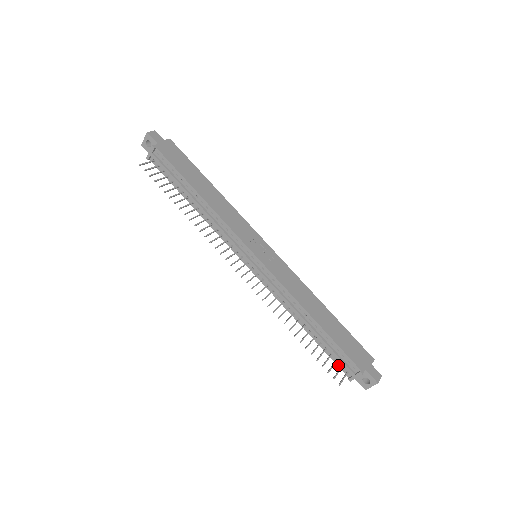
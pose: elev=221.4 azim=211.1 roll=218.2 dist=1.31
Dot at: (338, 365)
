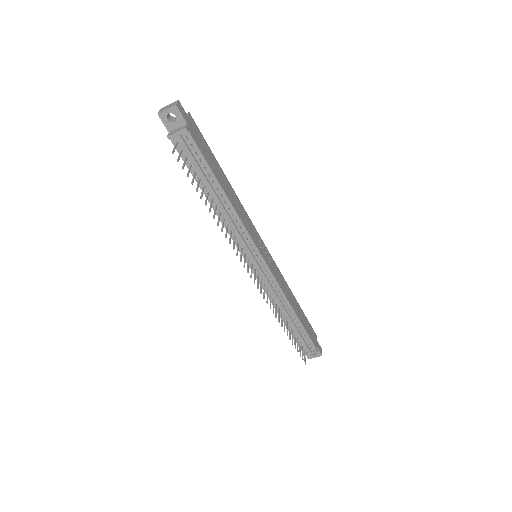
Dot at: occluded
